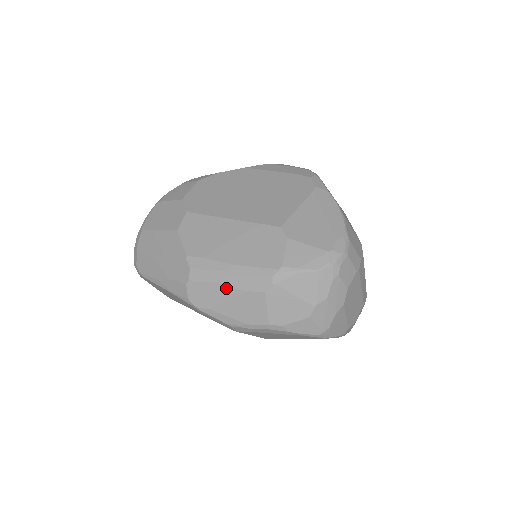
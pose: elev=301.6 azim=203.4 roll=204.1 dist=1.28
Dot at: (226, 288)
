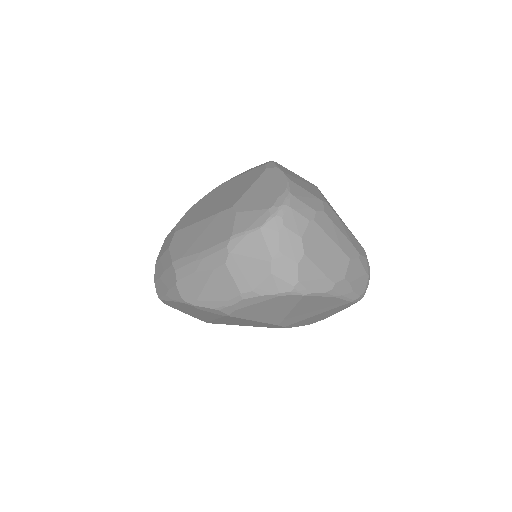
Dot at: (200, 274)
